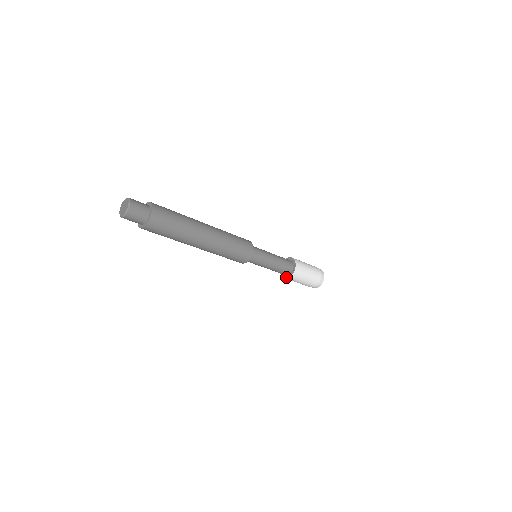
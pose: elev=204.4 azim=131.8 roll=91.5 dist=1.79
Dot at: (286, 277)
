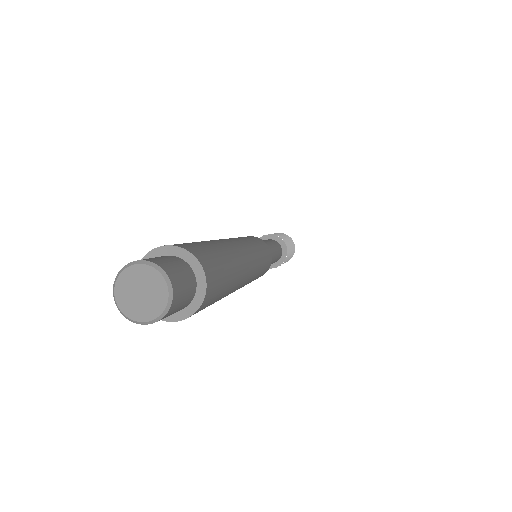
Dot at: occluded
